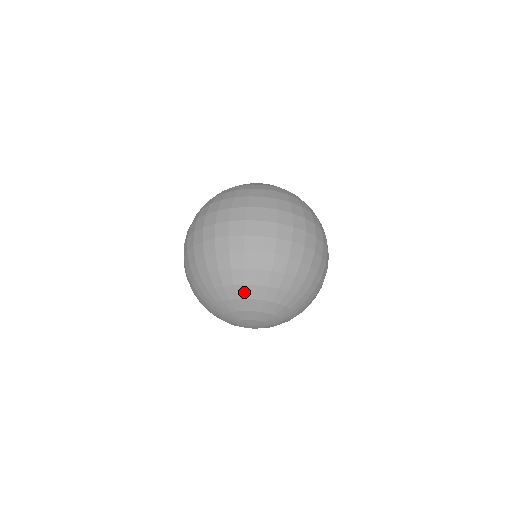
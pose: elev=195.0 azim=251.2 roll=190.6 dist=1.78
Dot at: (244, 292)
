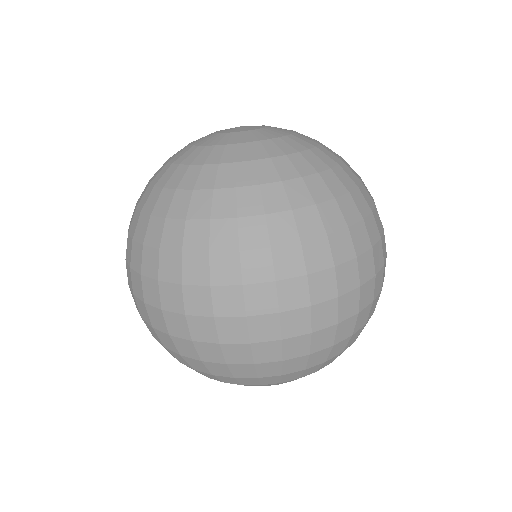
Dot at: occluded
